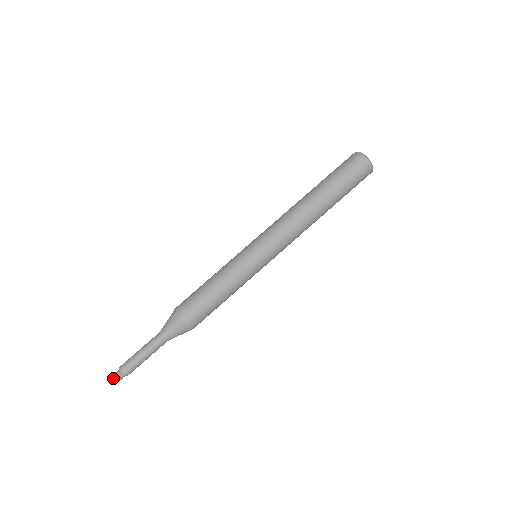
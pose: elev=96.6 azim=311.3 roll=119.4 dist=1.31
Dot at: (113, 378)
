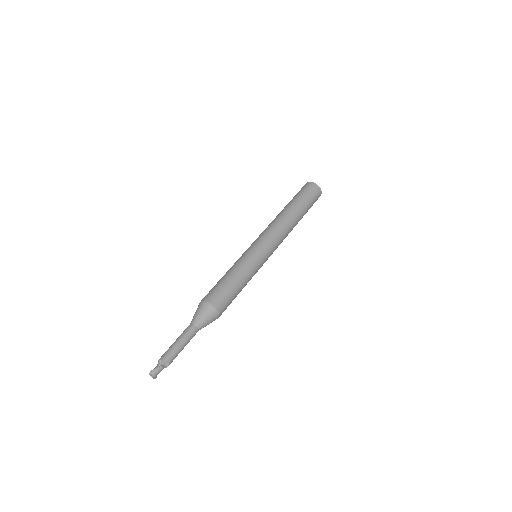
Dot at: (154, 370)
